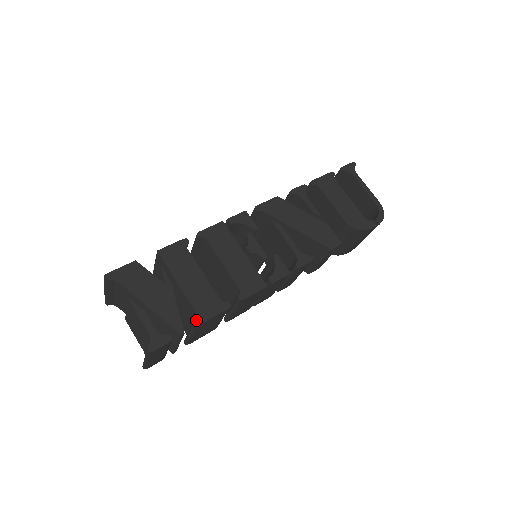
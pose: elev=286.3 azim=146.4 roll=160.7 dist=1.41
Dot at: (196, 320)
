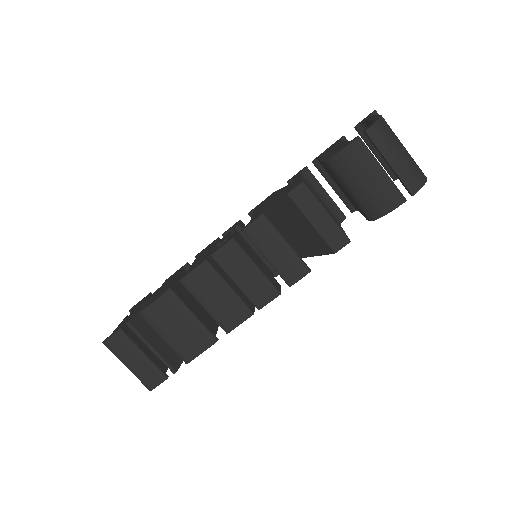
Dot at: (142, 310)
